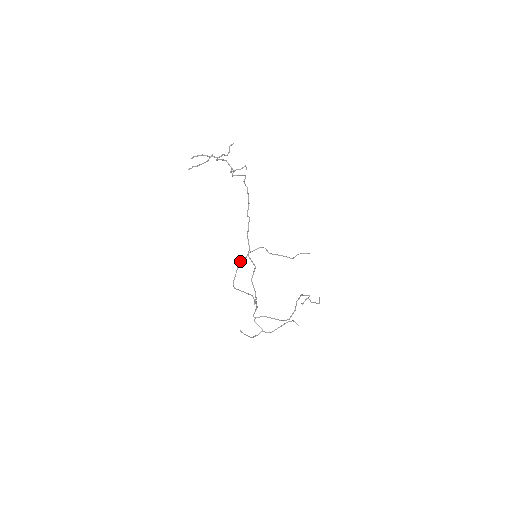
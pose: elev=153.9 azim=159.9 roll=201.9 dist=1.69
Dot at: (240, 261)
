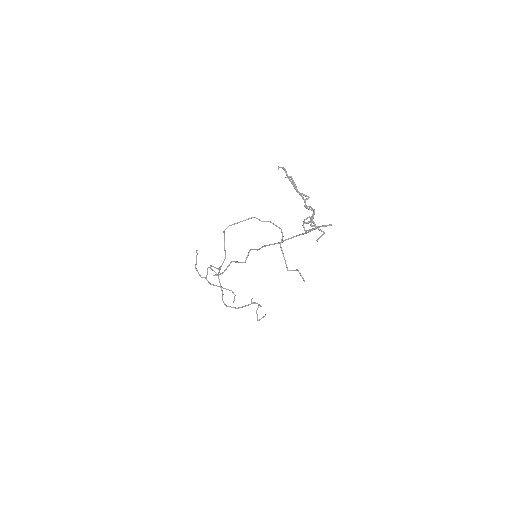
Dot at: (255, 217)
